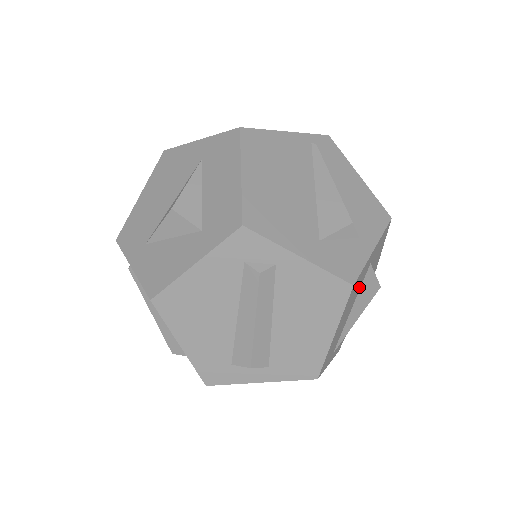
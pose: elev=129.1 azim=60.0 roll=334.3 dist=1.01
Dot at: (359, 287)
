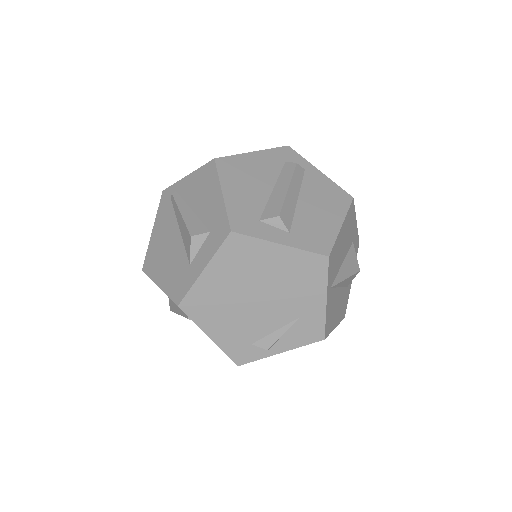
Dot at: (348, 244)
